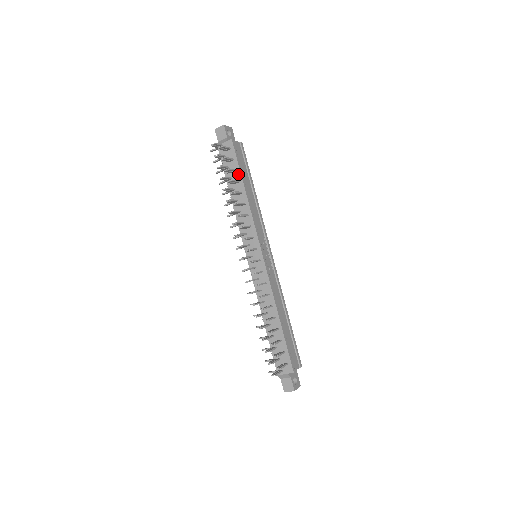
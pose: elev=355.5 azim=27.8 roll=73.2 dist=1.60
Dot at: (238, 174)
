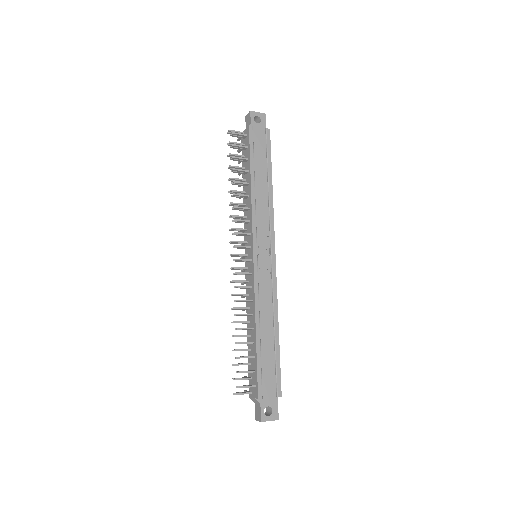
Dot at: (248, 163)
